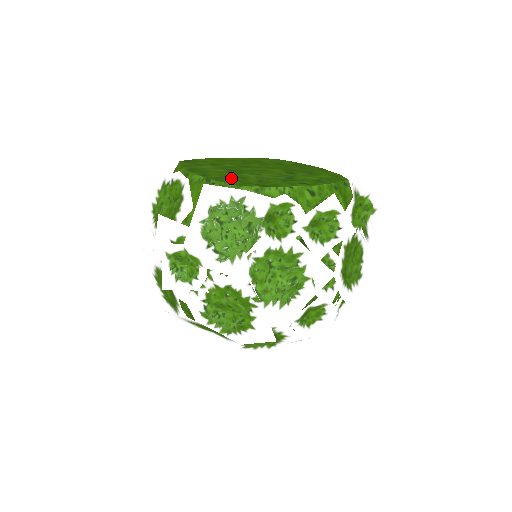
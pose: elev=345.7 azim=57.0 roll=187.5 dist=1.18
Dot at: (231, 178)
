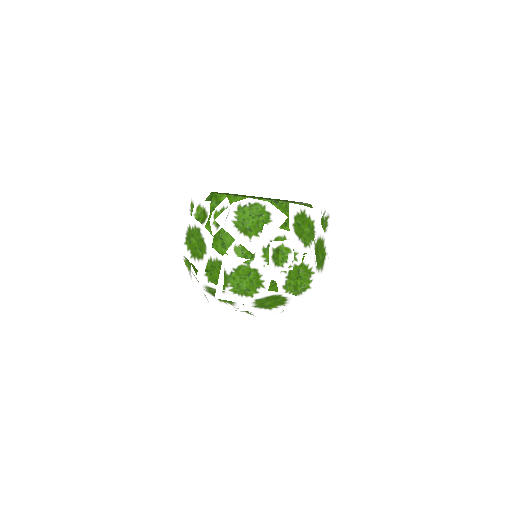
Dot at: occluded
